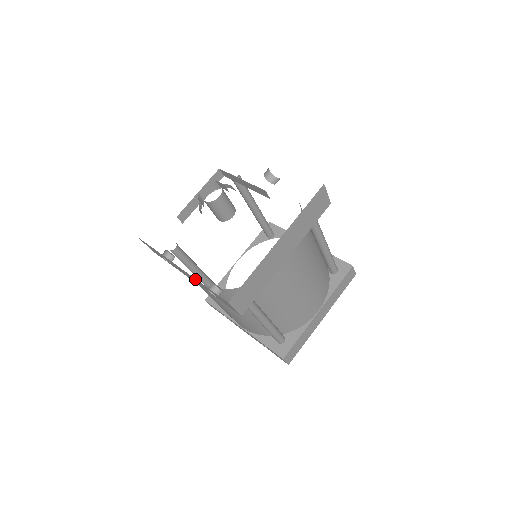
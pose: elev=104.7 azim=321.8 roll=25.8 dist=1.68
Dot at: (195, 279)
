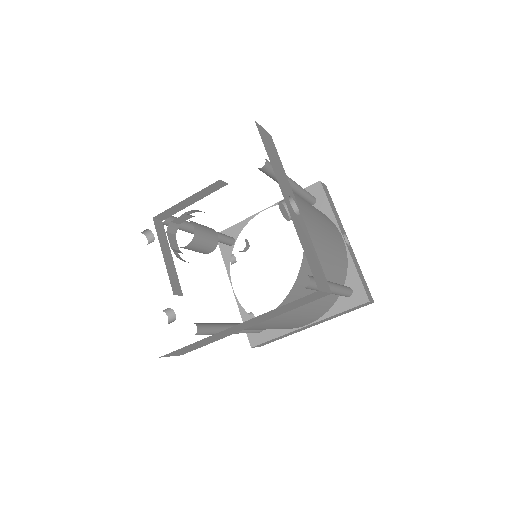
Dot at: occluded
